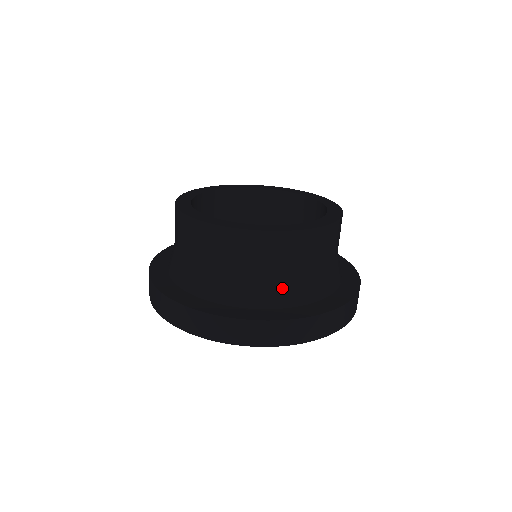
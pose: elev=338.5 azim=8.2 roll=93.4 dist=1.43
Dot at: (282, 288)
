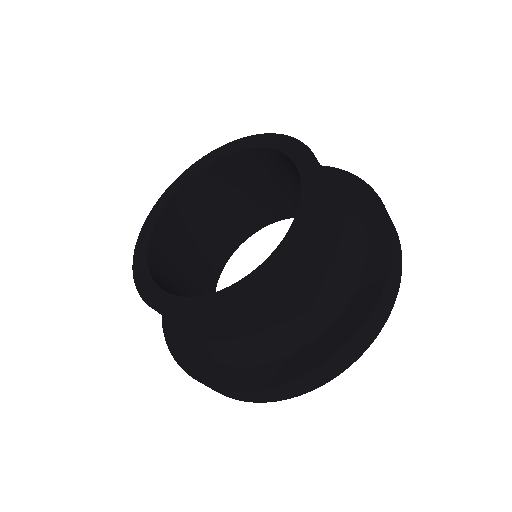
Dot at: (352, 243)
